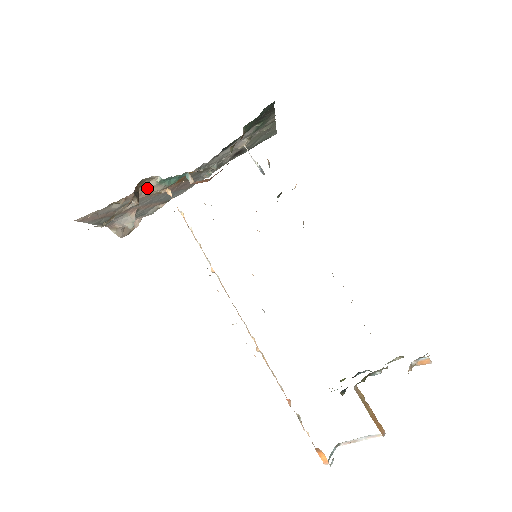
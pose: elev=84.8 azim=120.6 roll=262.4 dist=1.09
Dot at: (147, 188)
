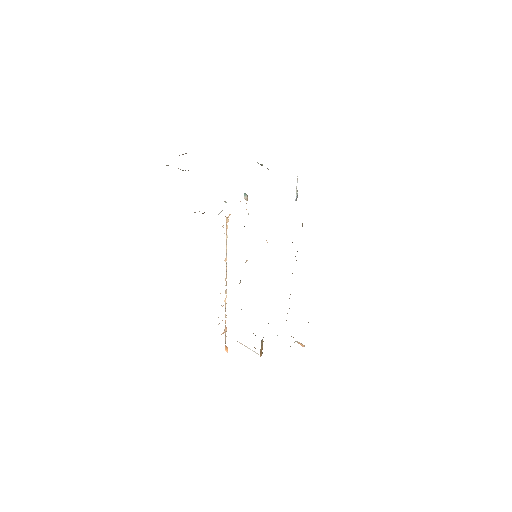
Dot at: occluded
